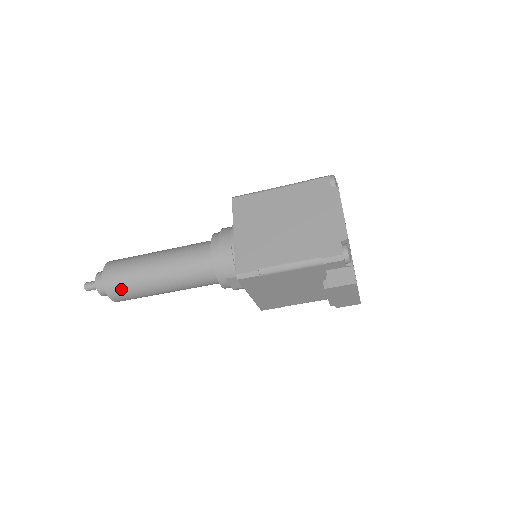
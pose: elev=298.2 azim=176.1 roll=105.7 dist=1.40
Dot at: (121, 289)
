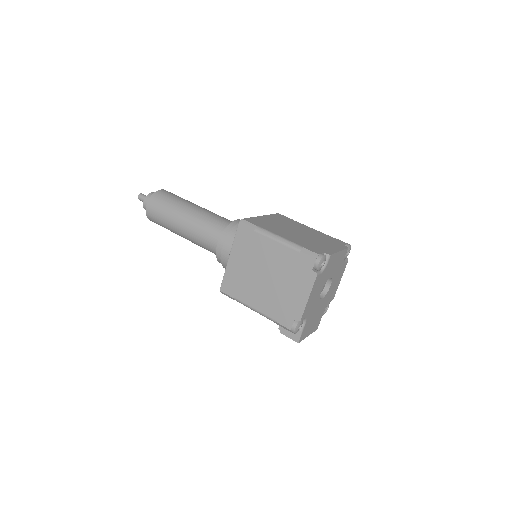
Dot at: (158, 224)
